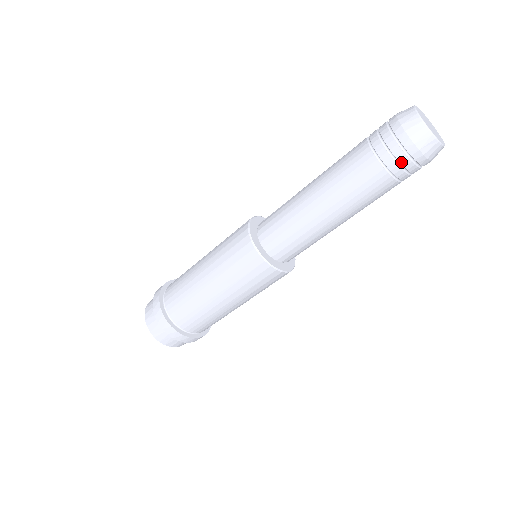
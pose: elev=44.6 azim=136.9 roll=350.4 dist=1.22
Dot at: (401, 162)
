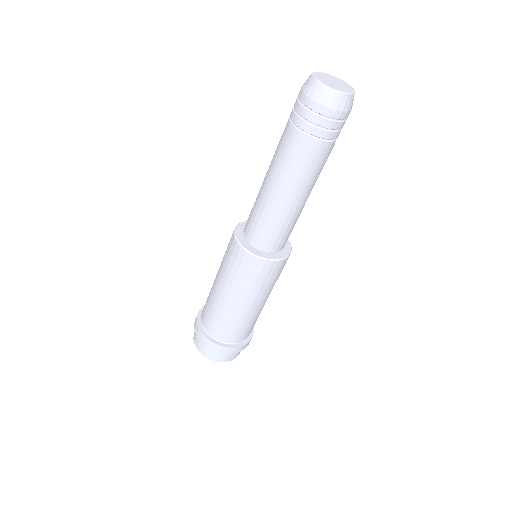
Dot at: (328, 127)
